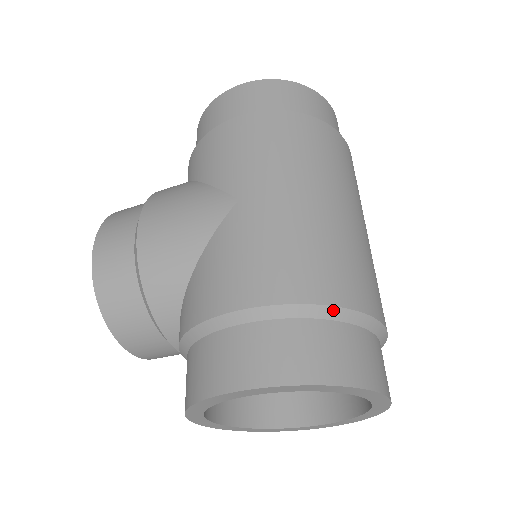
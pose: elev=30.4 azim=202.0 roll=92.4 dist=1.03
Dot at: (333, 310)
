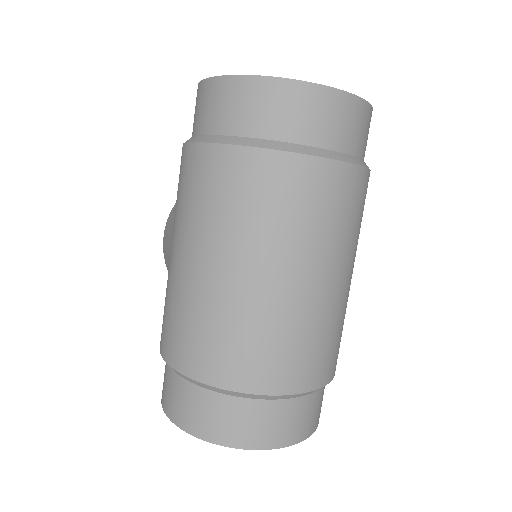
Dot at: (195, 381)
